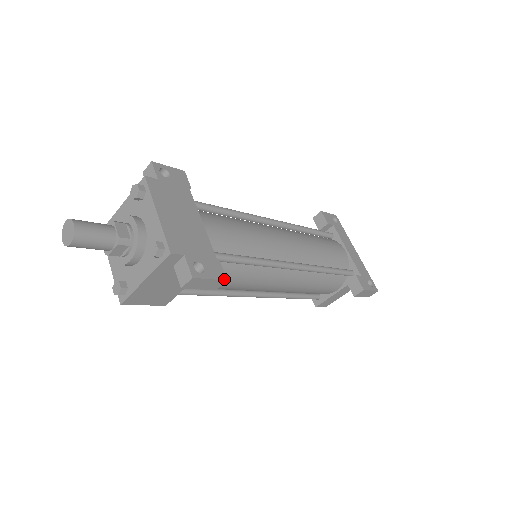
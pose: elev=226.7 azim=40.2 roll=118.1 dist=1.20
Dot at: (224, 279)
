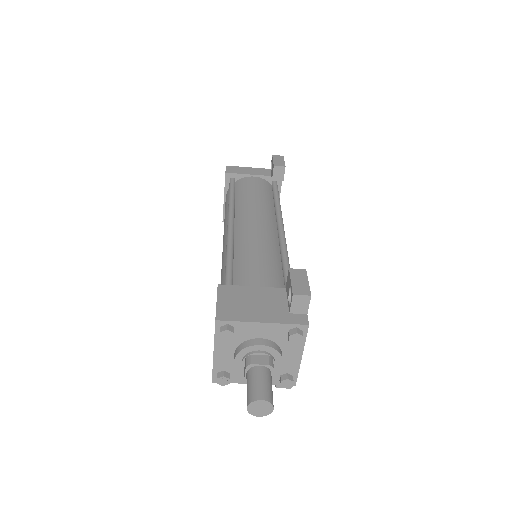
Dot at: occluded
